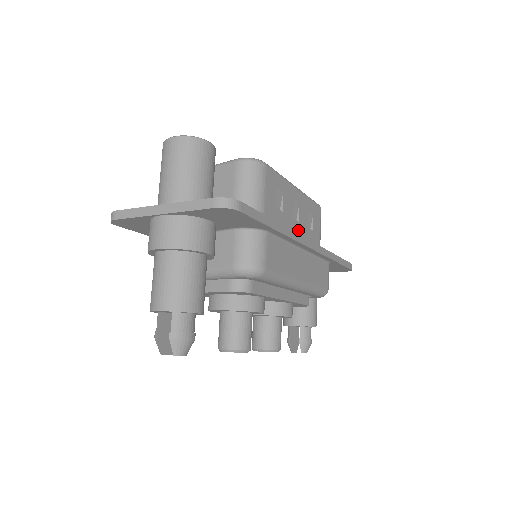
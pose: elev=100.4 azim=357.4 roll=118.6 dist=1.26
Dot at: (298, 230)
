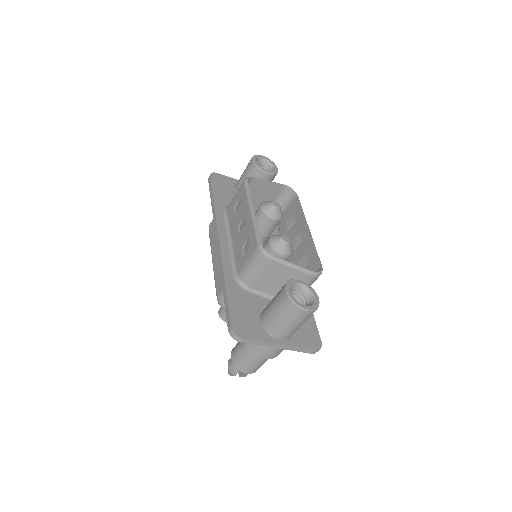
Dot at: occluded
